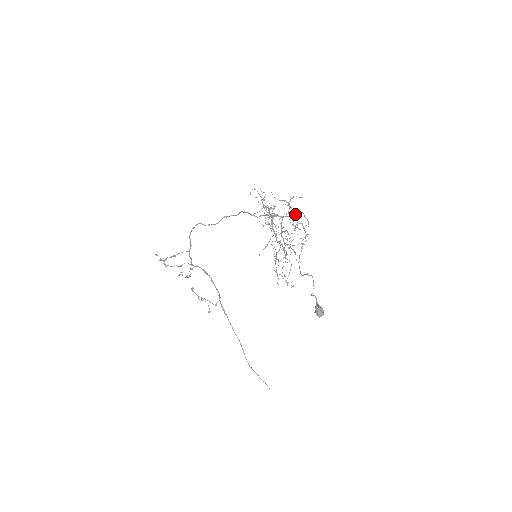
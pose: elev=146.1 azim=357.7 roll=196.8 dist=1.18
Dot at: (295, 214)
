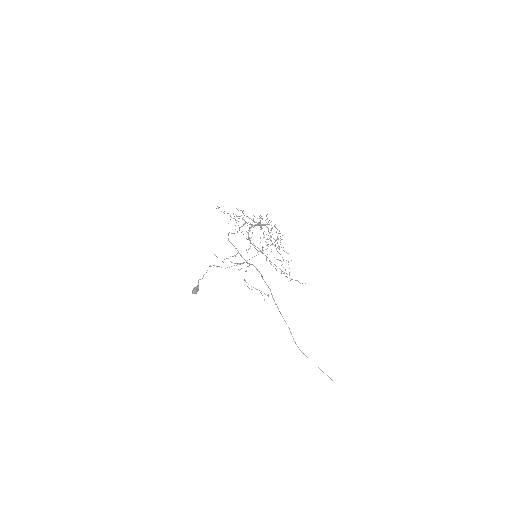
Dot at: (258, 223)
